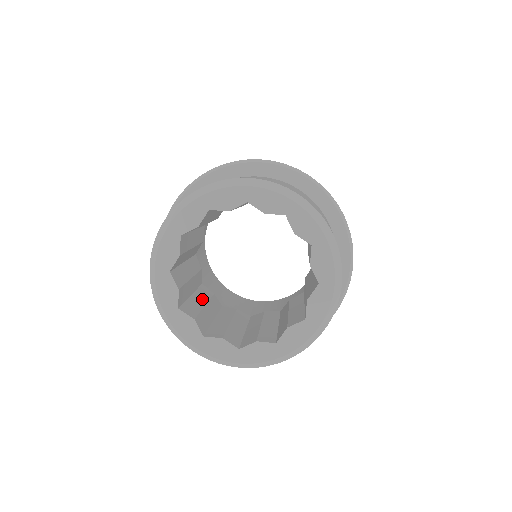
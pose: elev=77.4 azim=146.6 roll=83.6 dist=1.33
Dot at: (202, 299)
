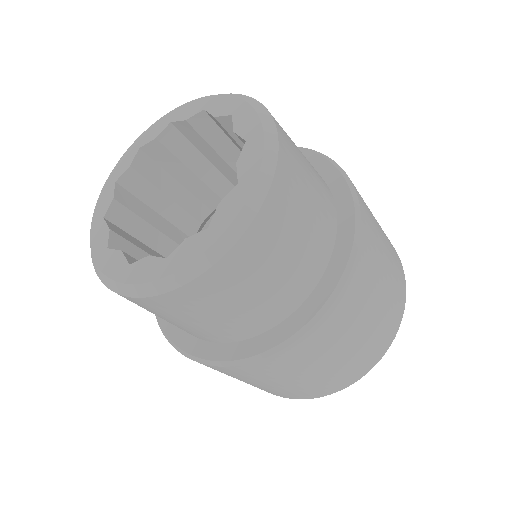
Dot at: occluded
